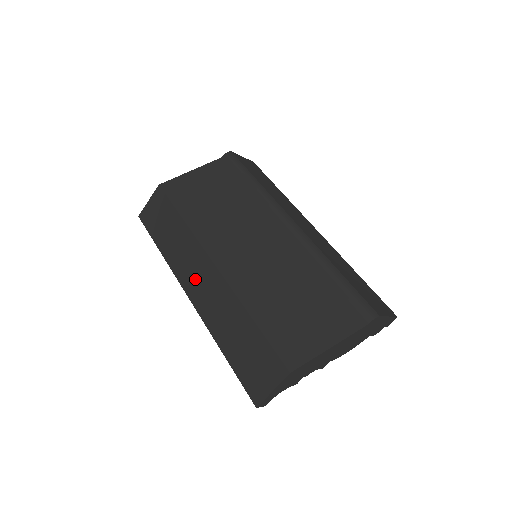
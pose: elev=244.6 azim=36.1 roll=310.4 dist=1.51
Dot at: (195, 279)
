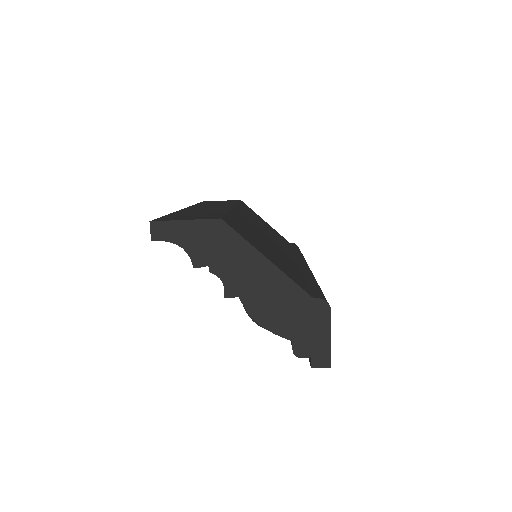
Dot at: occluded
